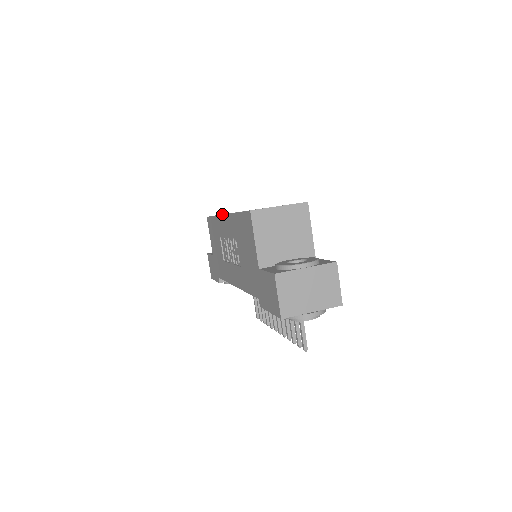
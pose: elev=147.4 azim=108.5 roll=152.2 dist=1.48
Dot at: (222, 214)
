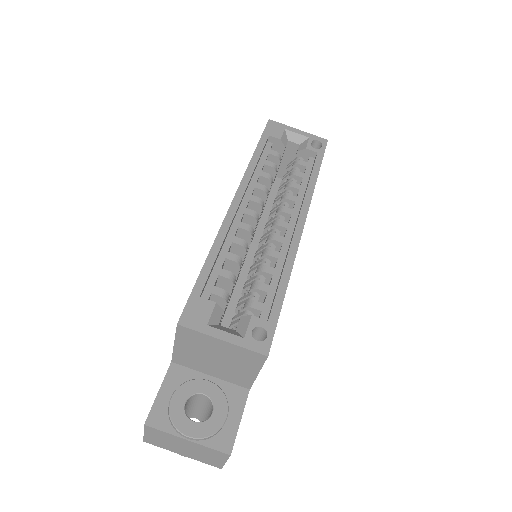
Dot at: (235, 193)
